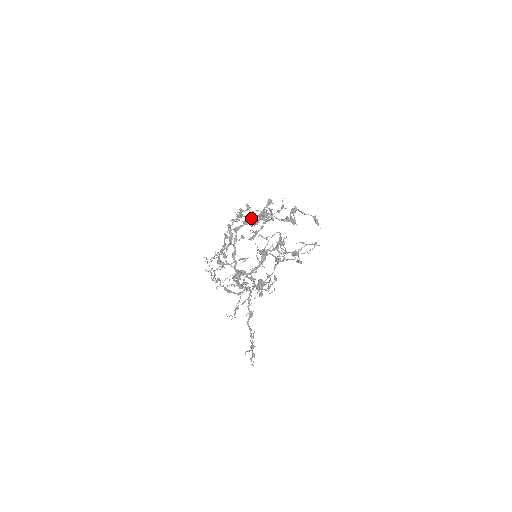
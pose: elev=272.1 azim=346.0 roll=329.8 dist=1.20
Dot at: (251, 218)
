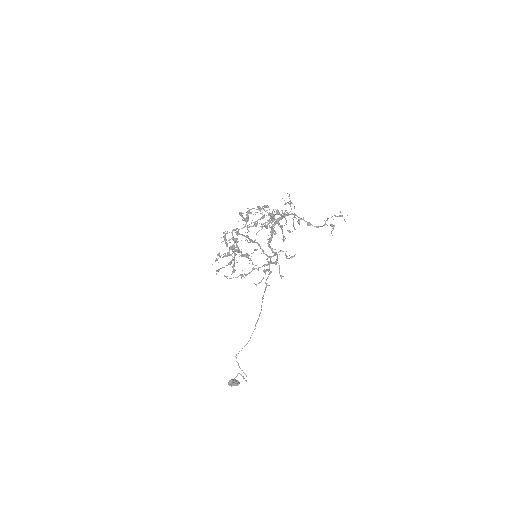
Dot at: occluded
